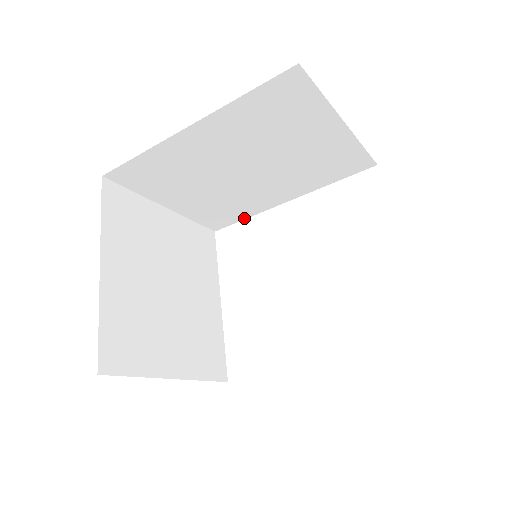
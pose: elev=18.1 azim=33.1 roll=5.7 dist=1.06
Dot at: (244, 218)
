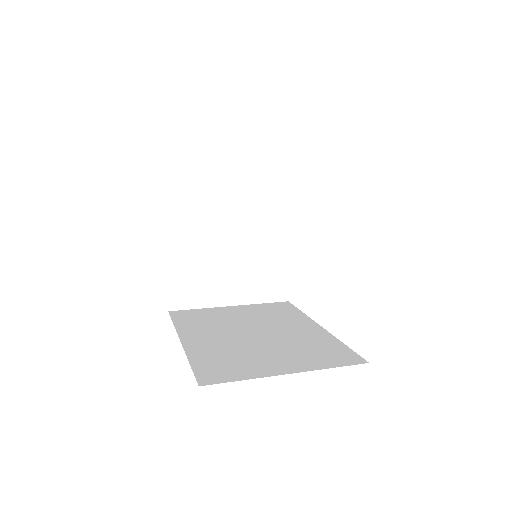
Dot at: occluded
